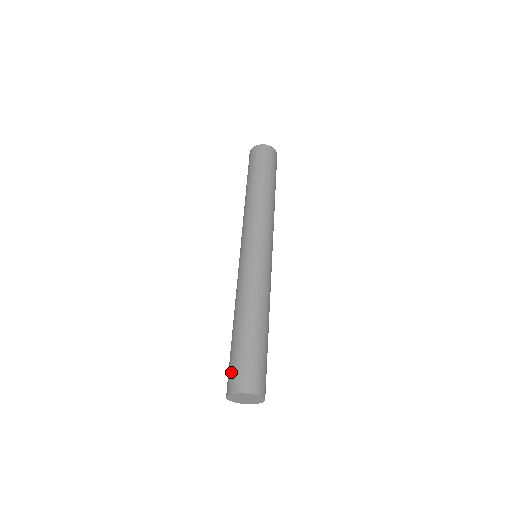
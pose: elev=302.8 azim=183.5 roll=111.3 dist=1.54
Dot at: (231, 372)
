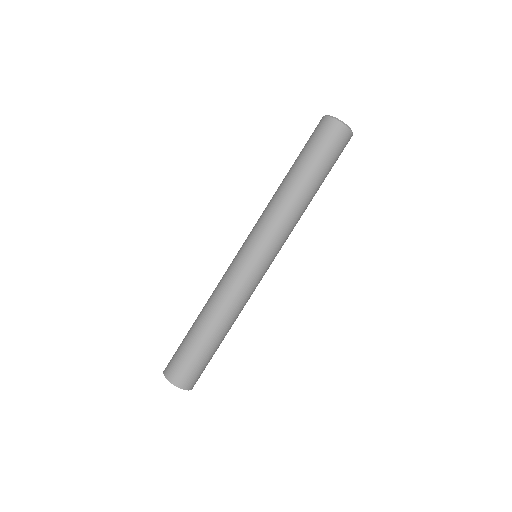
Dot at: occluded
